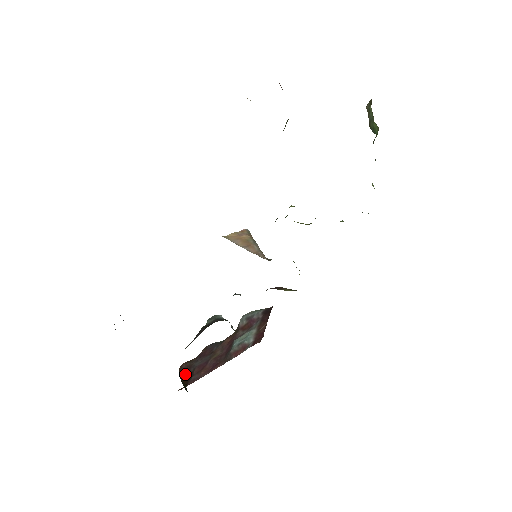
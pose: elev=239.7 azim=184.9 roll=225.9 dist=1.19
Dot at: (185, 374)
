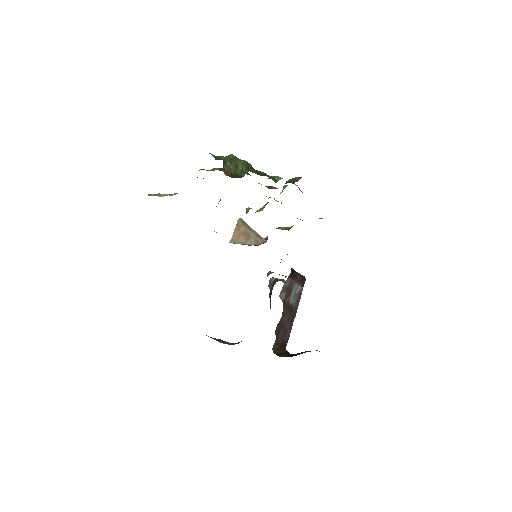
Dot at: (279, 348)
